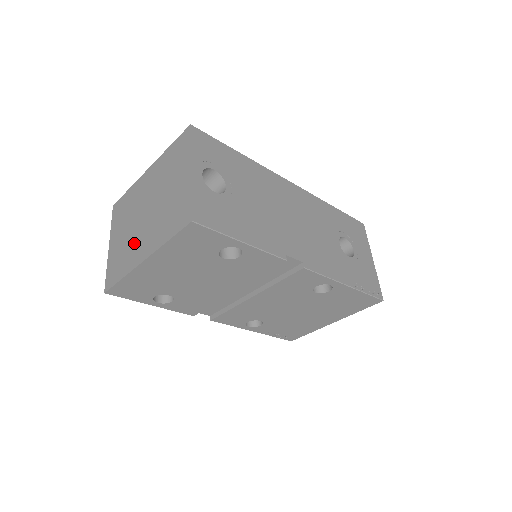
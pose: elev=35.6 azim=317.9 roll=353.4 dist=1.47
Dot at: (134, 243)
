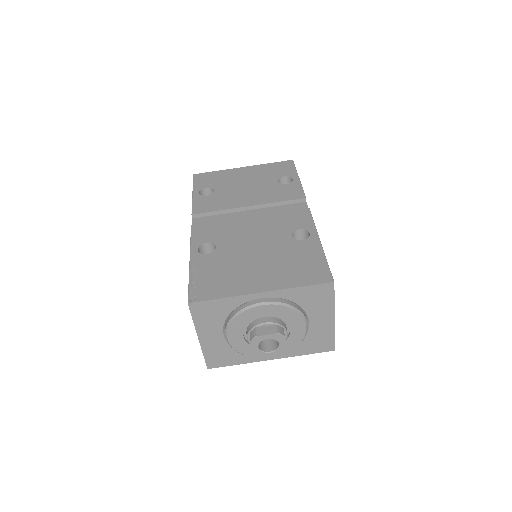
Dot at: occluded
